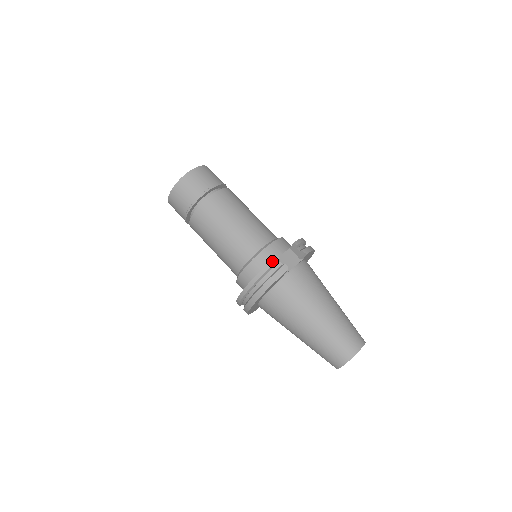
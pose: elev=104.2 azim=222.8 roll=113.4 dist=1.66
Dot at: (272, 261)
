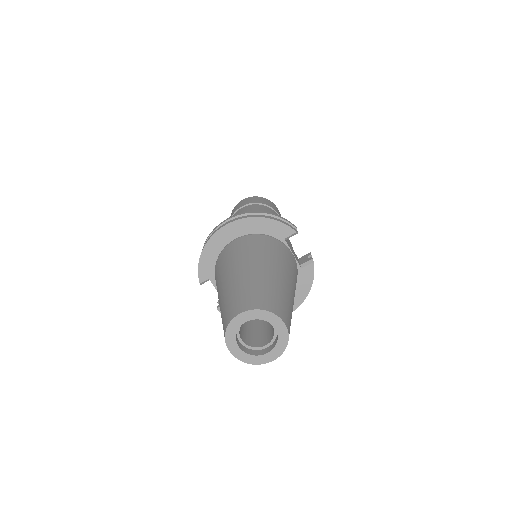
Dot at: occluded
